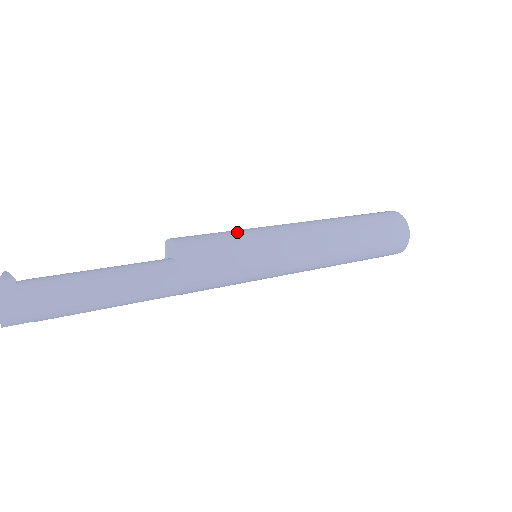
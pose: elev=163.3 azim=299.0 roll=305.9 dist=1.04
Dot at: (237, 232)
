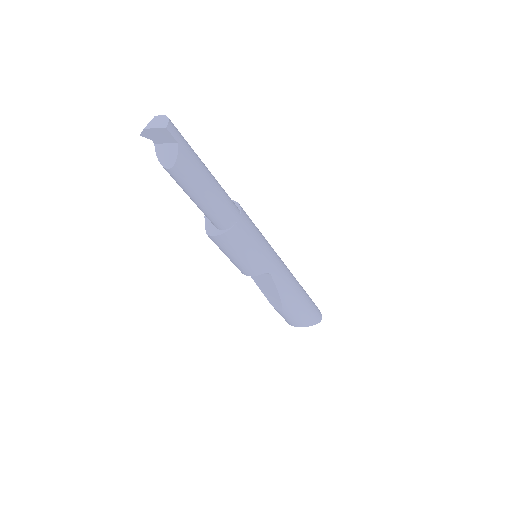
Dot at: occluded
